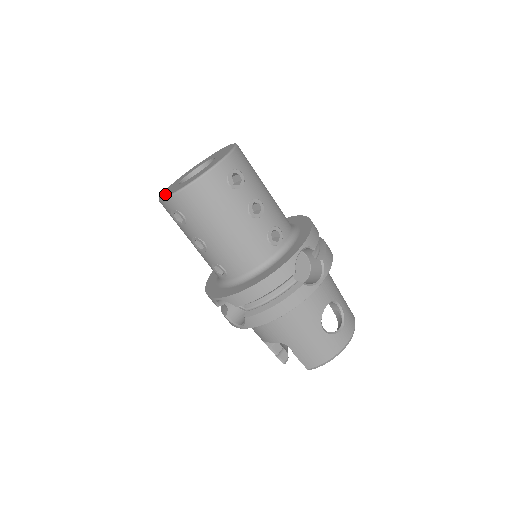
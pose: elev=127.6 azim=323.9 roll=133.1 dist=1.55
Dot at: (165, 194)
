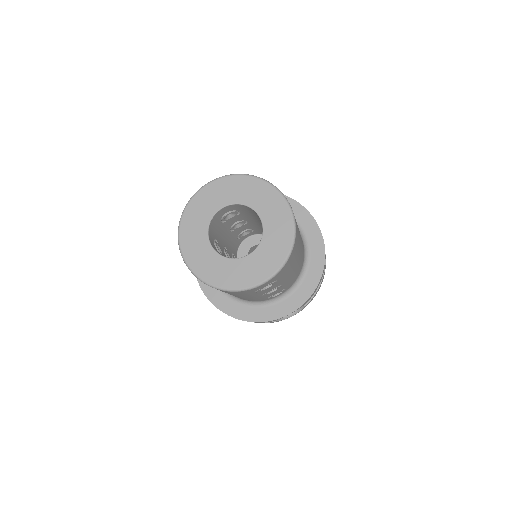
Dot at: (187, 240)
